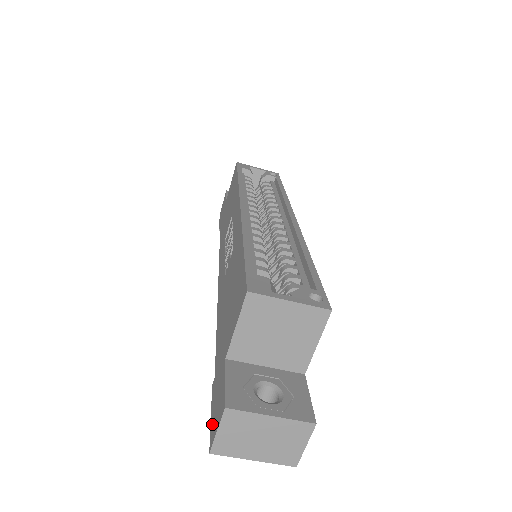
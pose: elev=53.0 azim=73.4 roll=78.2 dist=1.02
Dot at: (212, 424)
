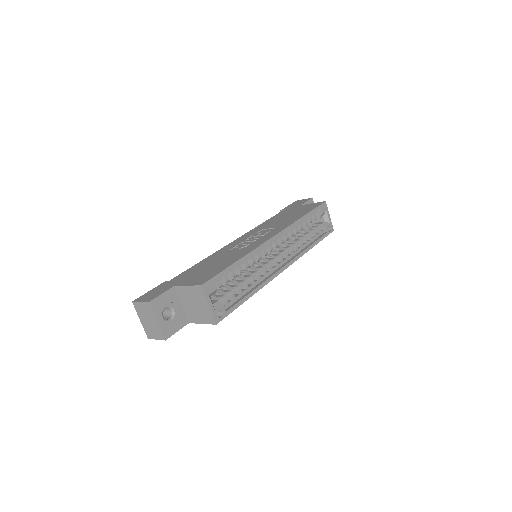
Dot at: (145, 295)
